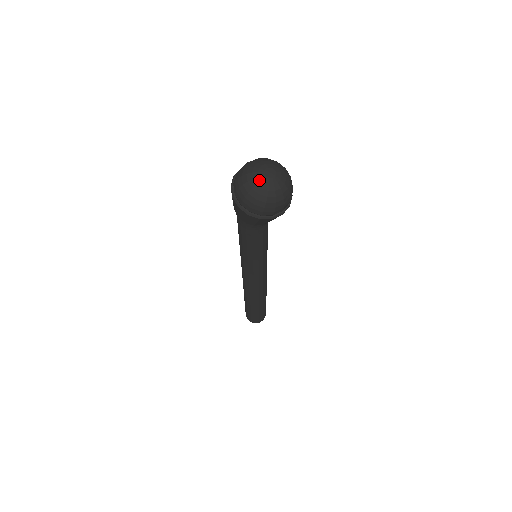
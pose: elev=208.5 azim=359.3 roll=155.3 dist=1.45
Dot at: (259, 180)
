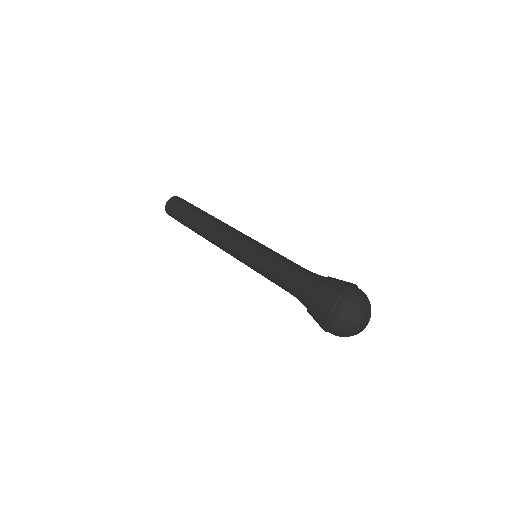
Dot at: (358, 331)
